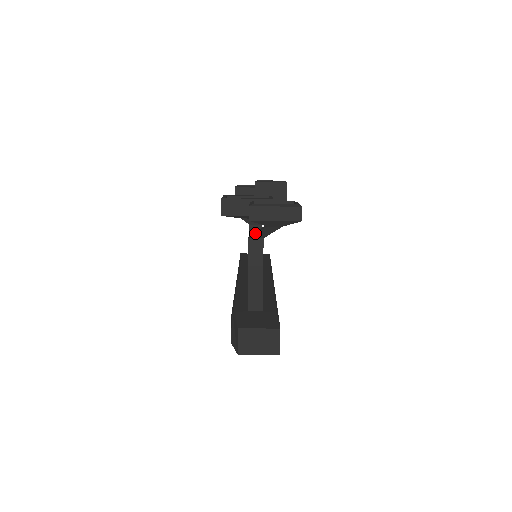
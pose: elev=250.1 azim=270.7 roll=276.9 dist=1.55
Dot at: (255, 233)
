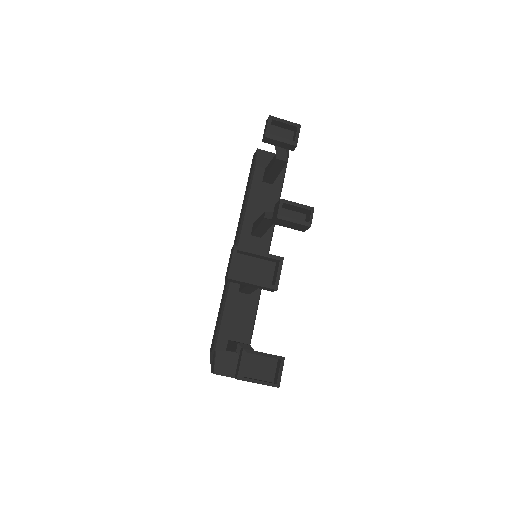
Dot at: occluded
